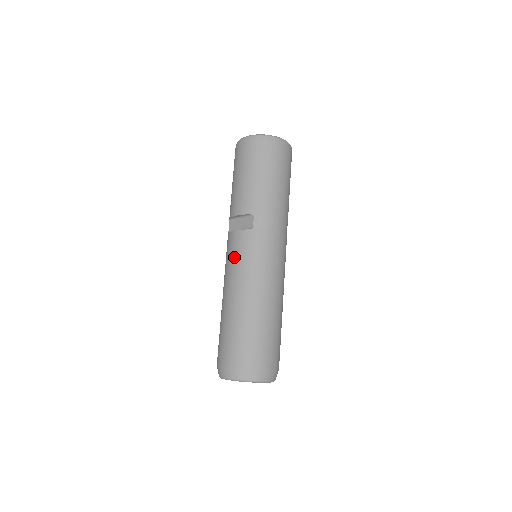
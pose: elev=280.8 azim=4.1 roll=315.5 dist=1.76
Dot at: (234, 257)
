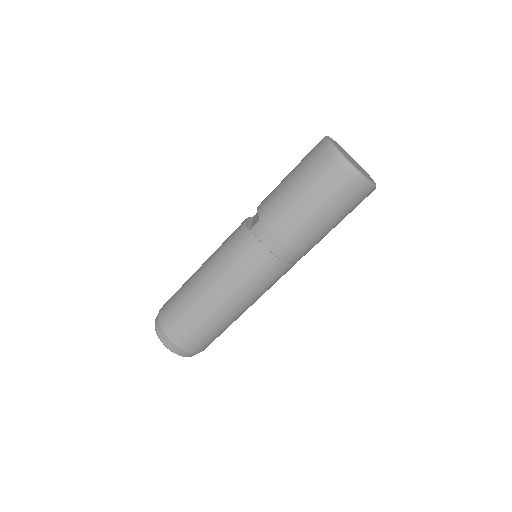
Dot at: (226, 240)
